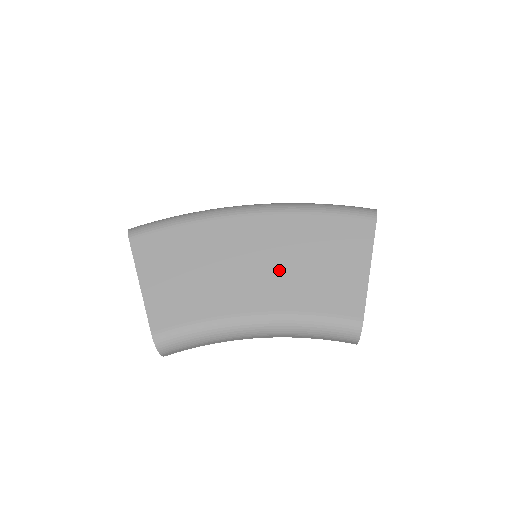
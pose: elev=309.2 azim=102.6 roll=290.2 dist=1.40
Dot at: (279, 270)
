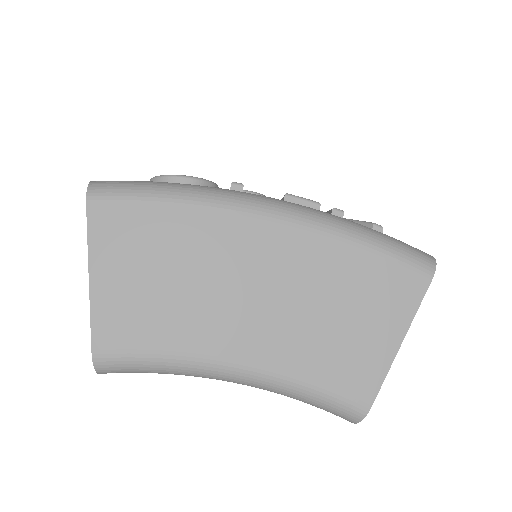
Dot at: (286, 312)
